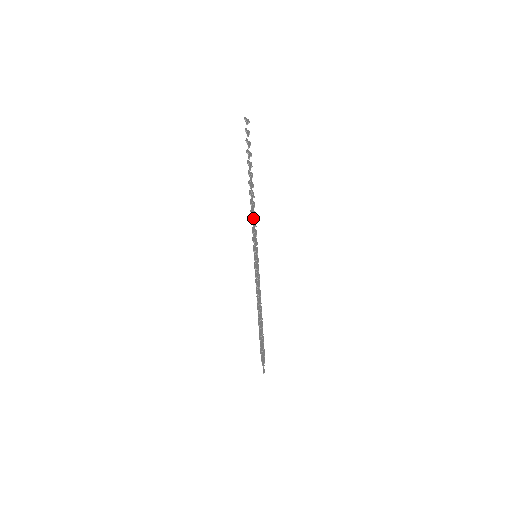
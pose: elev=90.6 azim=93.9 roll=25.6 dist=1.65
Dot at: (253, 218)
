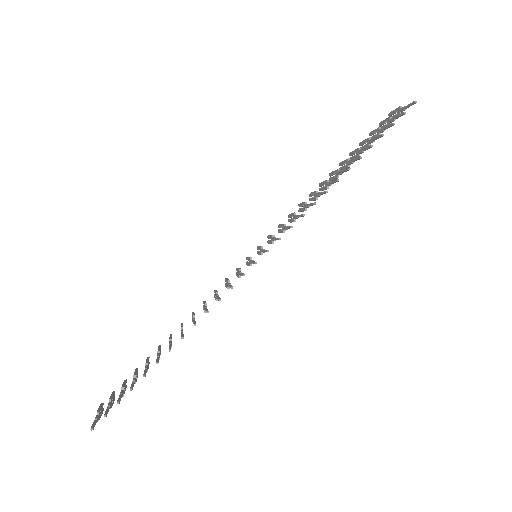
Dot at: occluded
